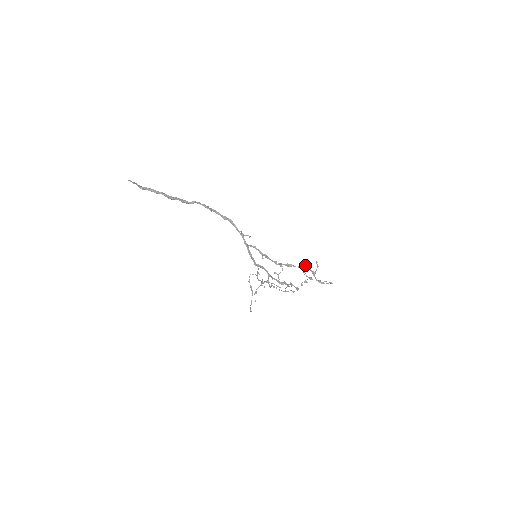
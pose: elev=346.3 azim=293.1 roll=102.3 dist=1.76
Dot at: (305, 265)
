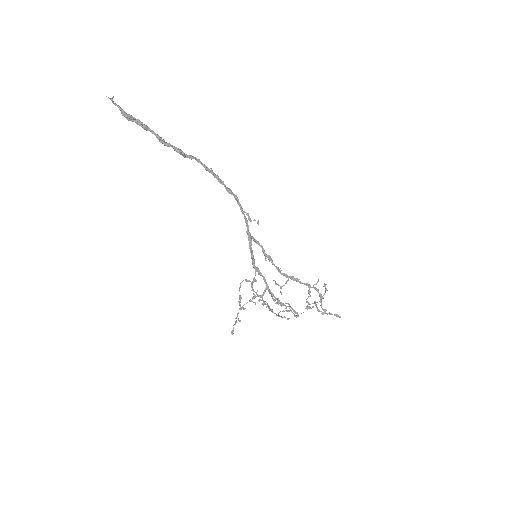
Dot at: occluded
